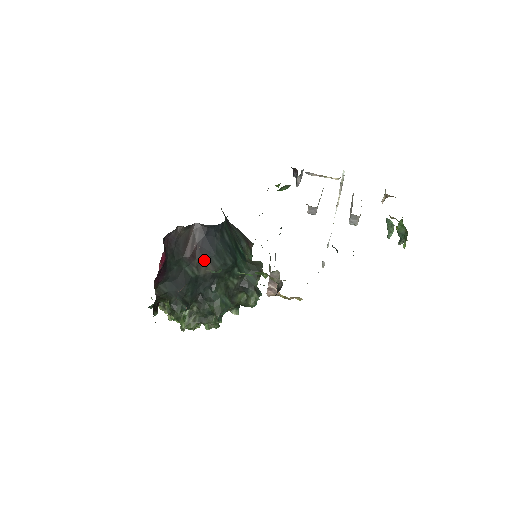
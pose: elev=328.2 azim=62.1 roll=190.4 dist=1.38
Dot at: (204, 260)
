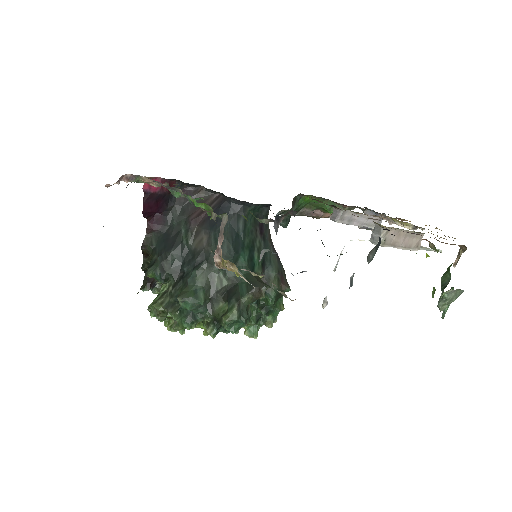
Dot at: (203, 231)
